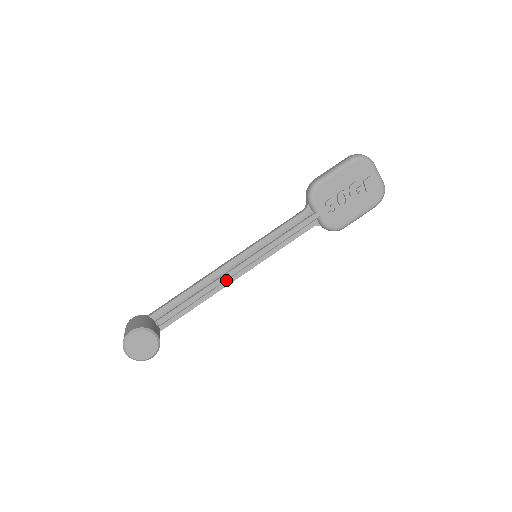
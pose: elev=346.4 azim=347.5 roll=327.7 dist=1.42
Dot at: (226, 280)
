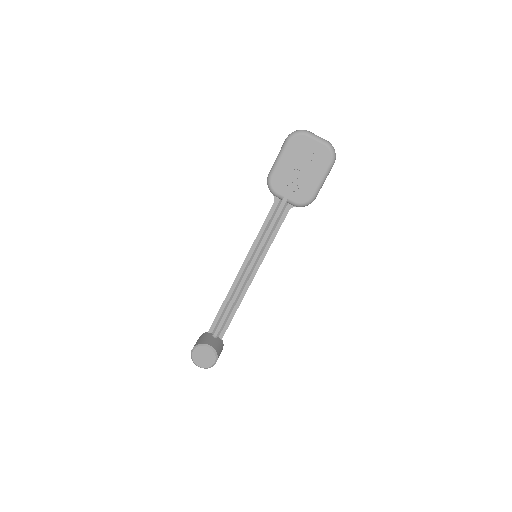
Dot at: (246, 284)
